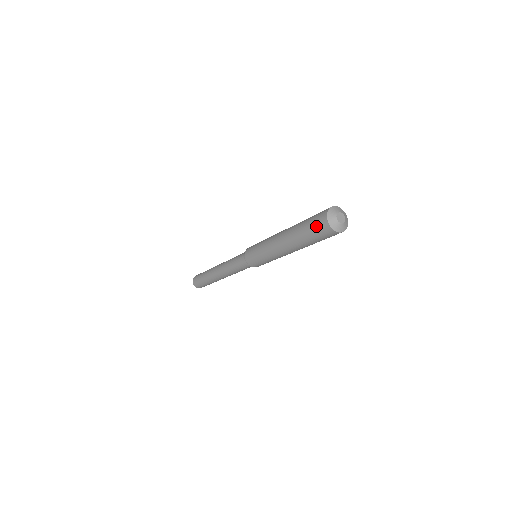
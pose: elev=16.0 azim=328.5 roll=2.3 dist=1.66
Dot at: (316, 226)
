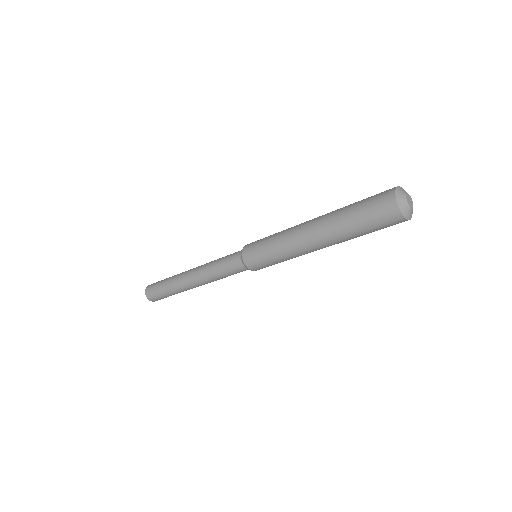
Dot at: (374, 198)
